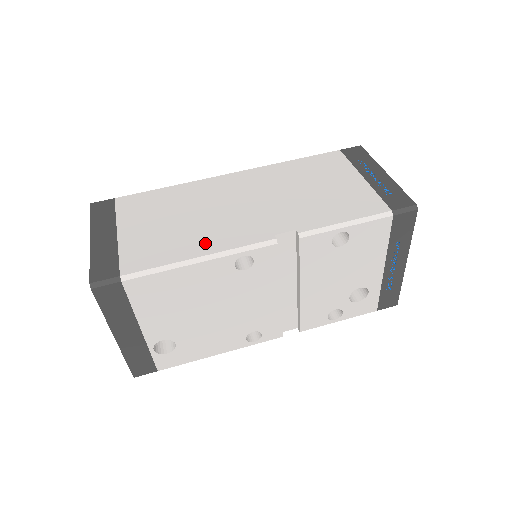
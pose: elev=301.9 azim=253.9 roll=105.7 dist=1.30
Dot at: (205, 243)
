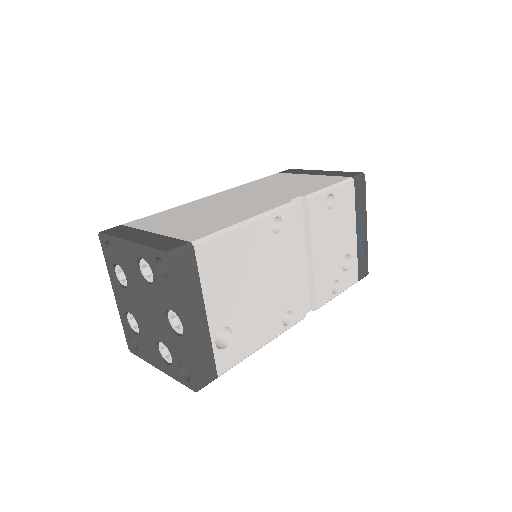
Dot at: (241, 215)
